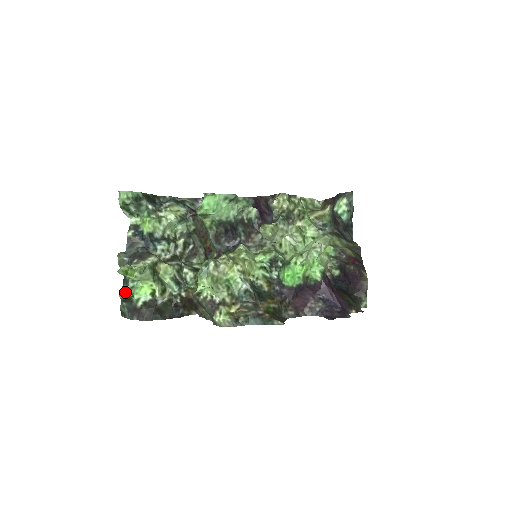
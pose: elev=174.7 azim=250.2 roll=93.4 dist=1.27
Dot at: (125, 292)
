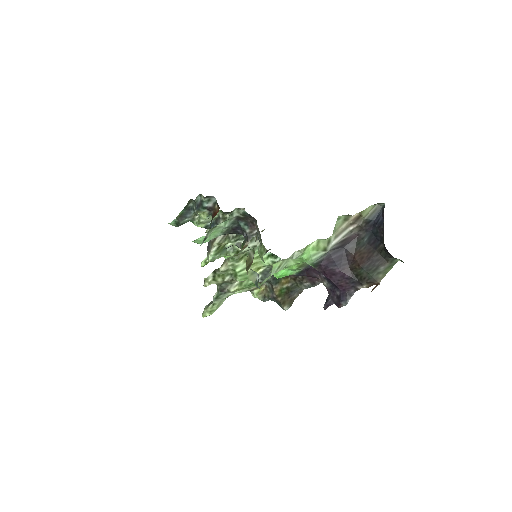
Dot at: occluded
